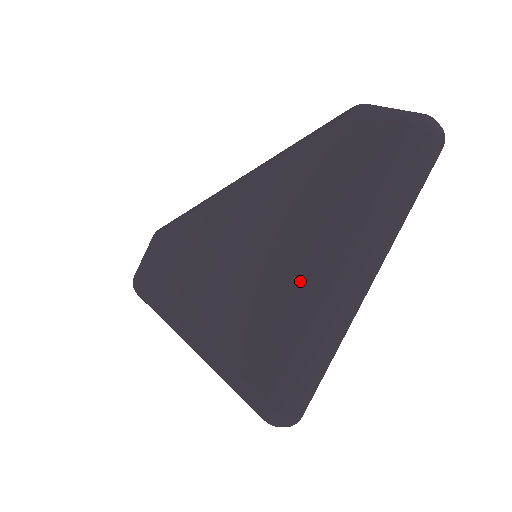
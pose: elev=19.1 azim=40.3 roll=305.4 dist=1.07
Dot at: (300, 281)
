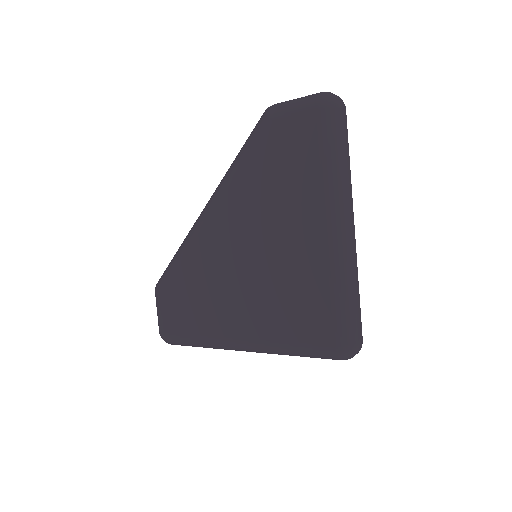
Dot at: (306, 252)
